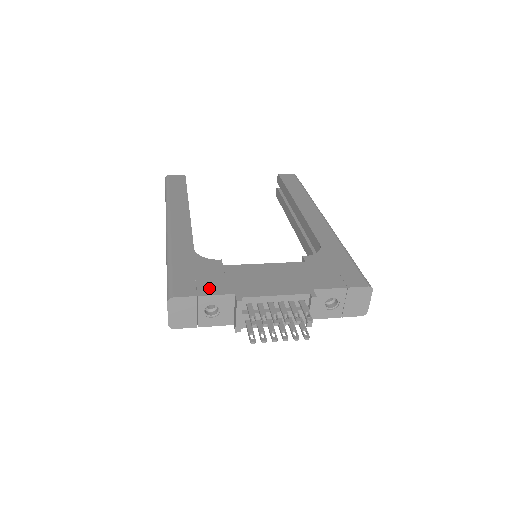
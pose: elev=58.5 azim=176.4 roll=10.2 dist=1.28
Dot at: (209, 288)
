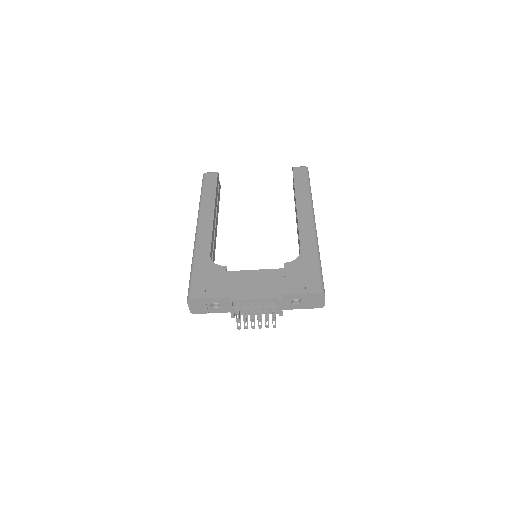
Dot at: (213, 292)
